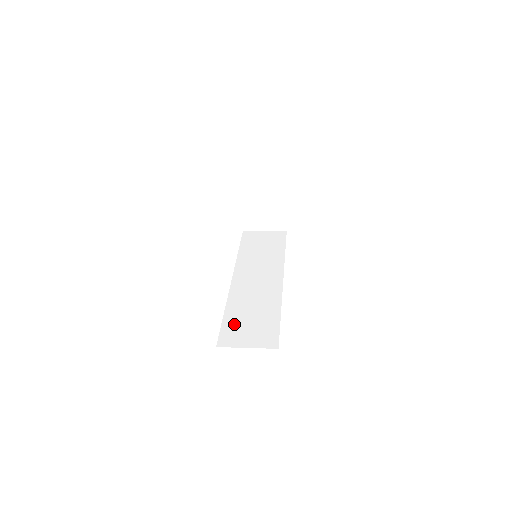
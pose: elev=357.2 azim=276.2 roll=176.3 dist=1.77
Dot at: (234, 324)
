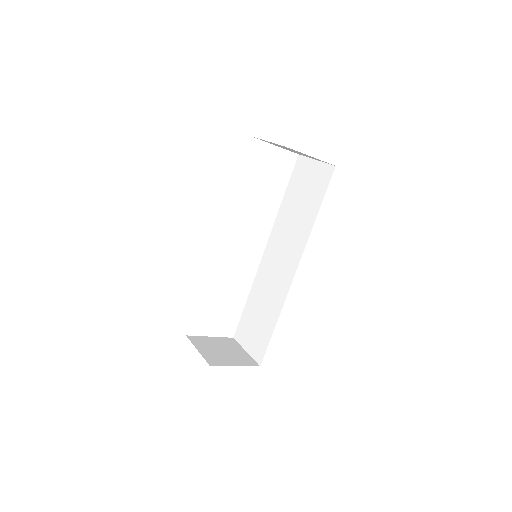
Dot at: (248, 318)
